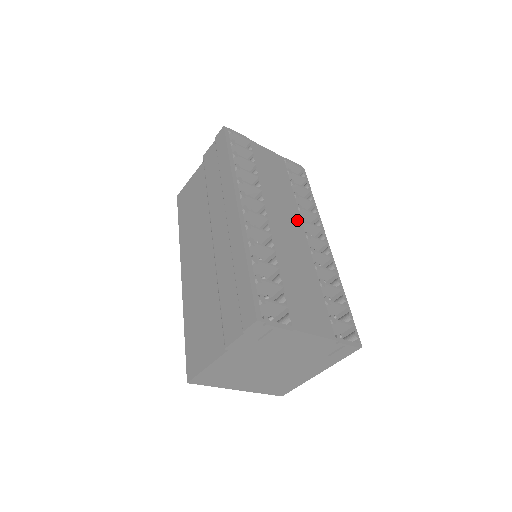
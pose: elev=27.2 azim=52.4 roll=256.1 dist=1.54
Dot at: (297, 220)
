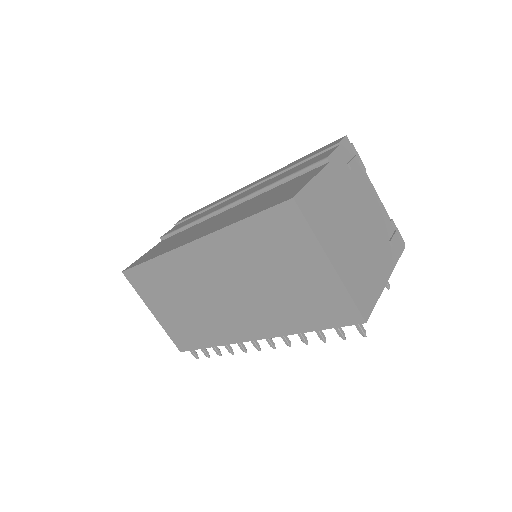
Dot at: occluded
